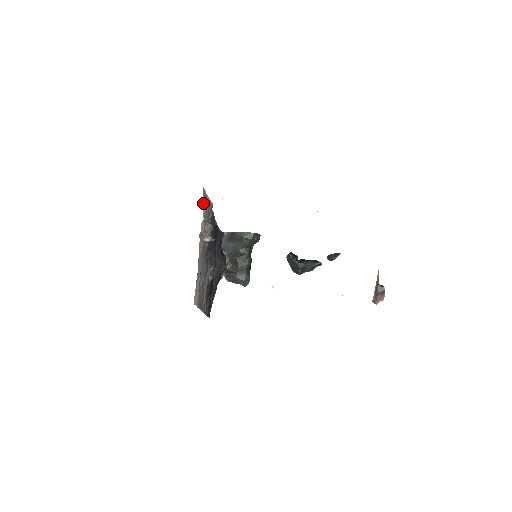
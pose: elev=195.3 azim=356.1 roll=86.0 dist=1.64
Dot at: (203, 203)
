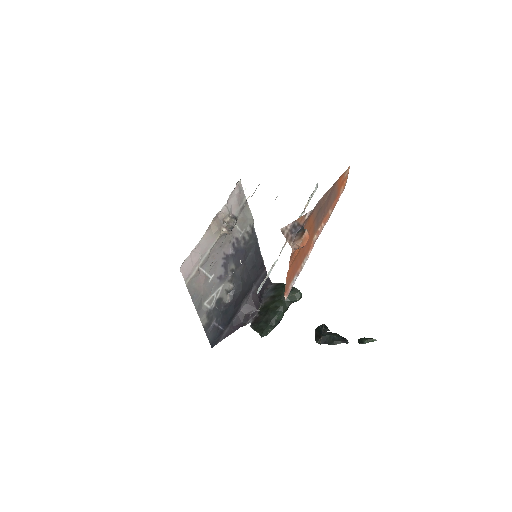
Dot at: (235, 195)
